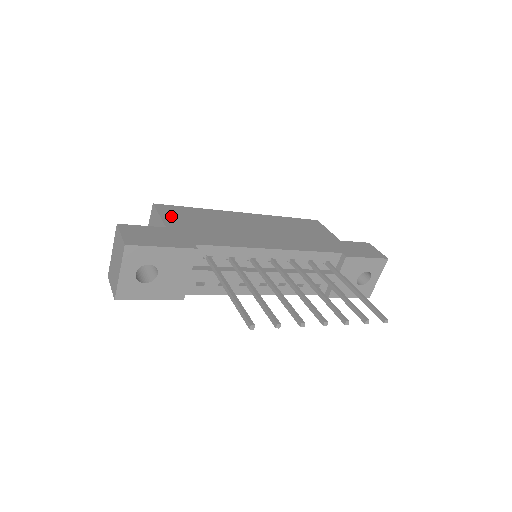
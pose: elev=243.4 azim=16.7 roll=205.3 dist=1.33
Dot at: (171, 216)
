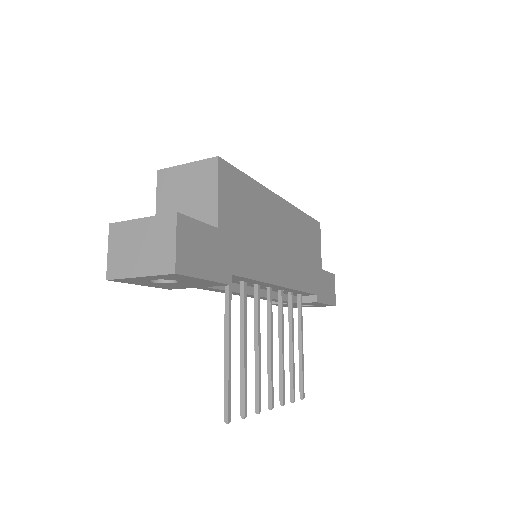
Dot at: (227, 197)
